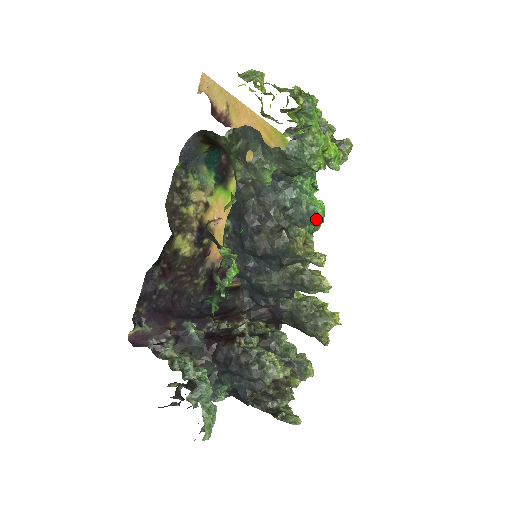
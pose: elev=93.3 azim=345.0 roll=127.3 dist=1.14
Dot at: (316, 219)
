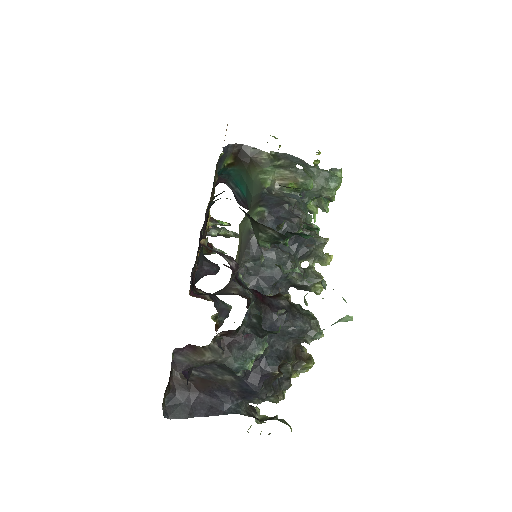
Dot at: occluded
